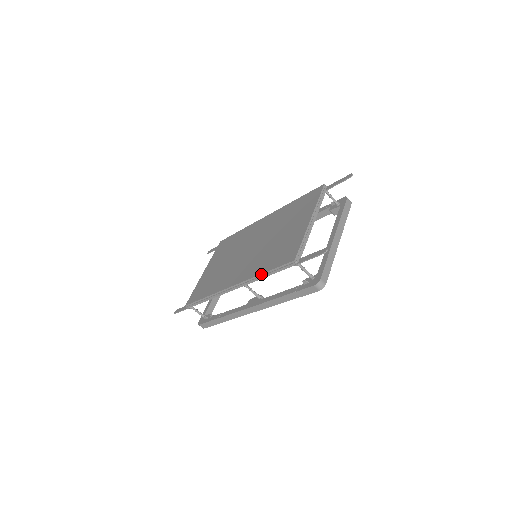
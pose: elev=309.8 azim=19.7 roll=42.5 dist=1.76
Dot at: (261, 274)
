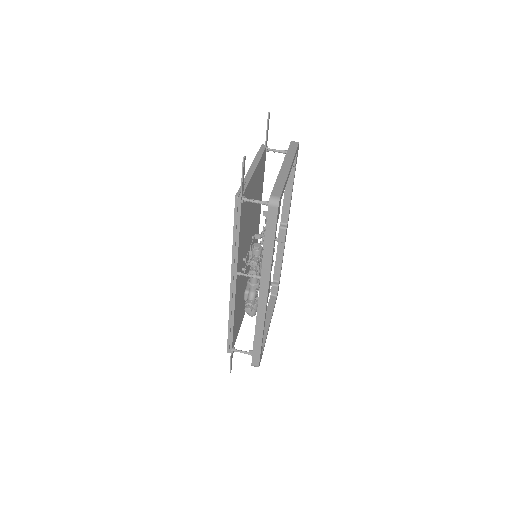
Dot at: (233, 244)
